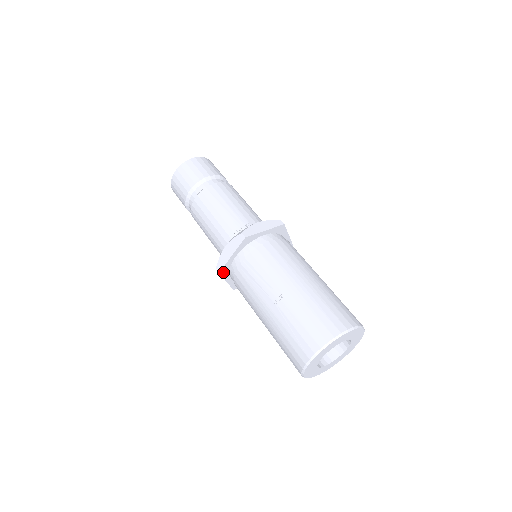
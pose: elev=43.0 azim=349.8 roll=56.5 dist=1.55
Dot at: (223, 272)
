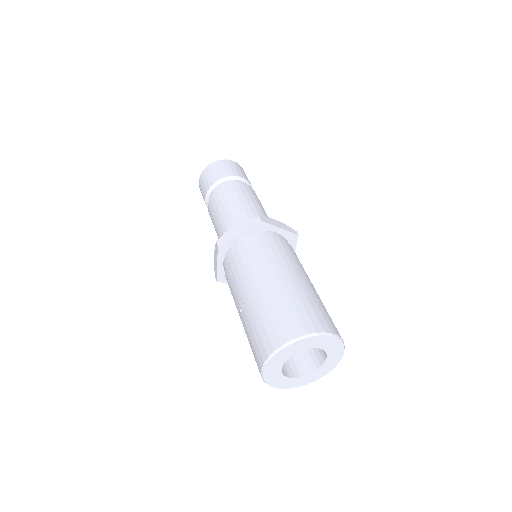
Dot at: (222, 279)
